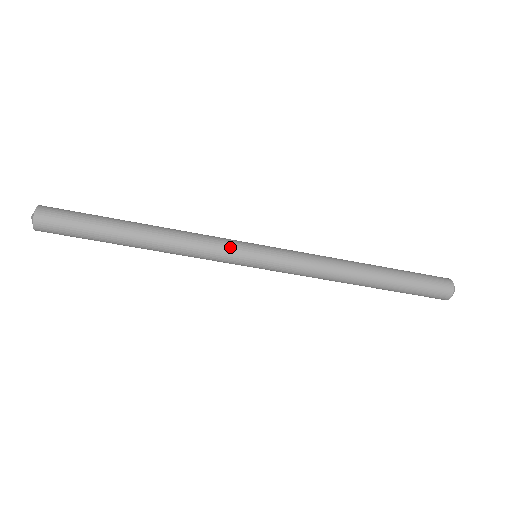
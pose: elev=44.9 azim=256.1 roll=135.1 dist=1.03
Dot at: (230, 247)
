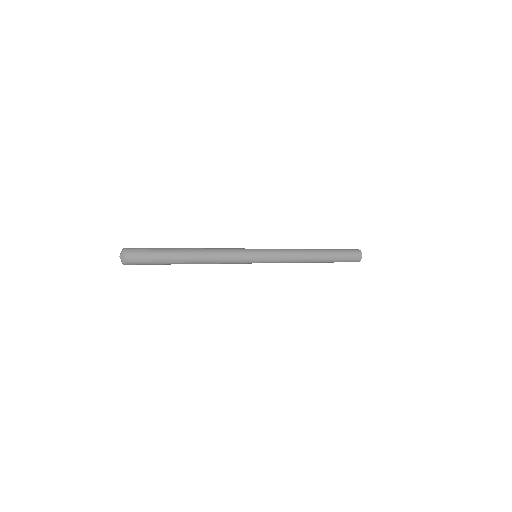
Dot at: occluded
